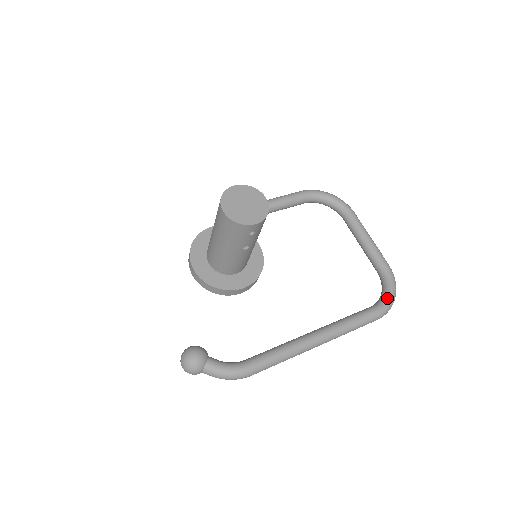
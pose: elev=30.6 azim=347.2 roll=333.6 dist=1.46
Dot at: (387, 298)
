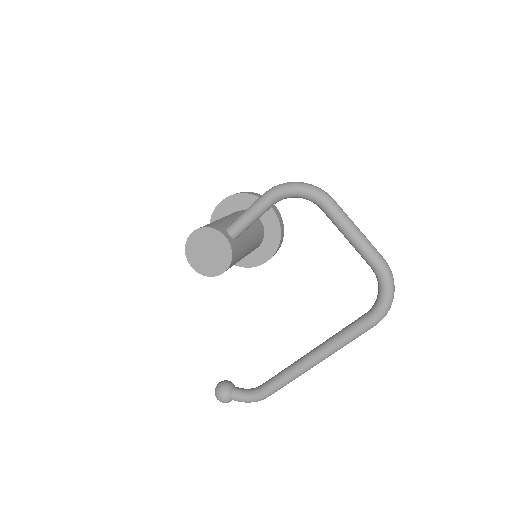
Dot at: (380, 305)
